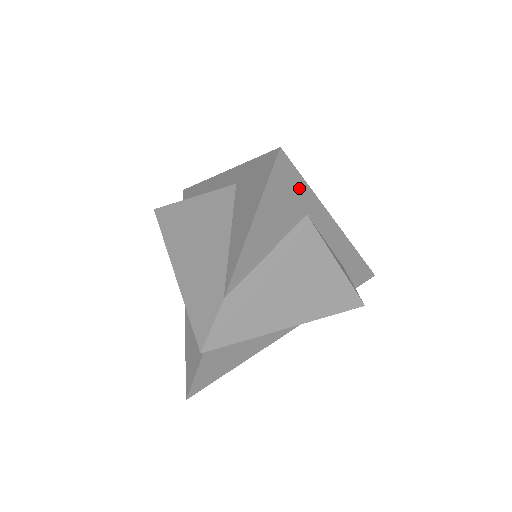
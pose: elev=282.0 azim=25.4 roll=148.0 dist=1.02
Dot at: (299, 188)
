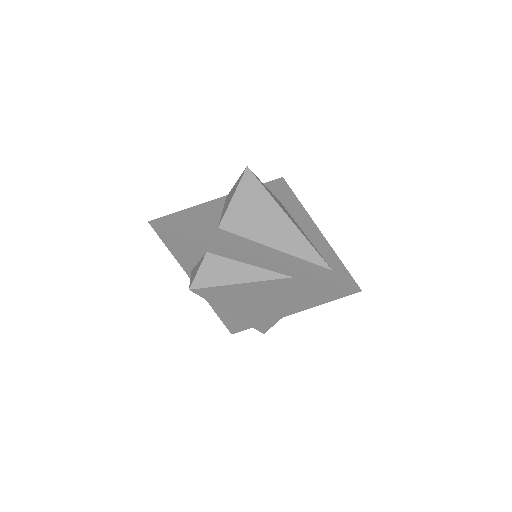
Dot at: occluded
